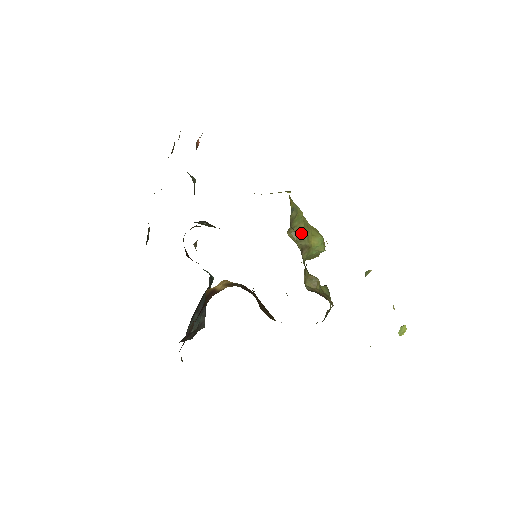
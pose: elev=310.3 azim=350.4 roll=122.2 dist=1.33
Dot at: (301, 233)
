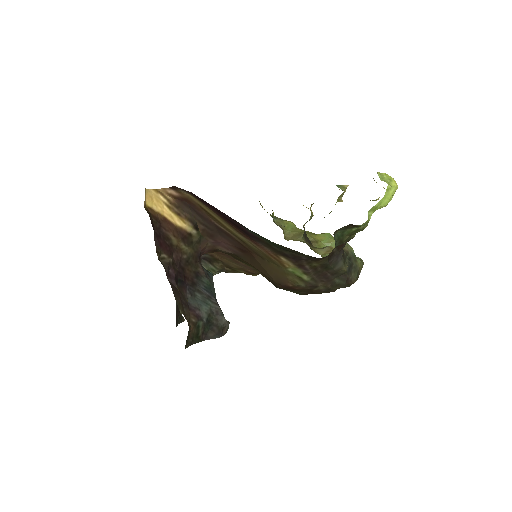
Dot at: (299, 234)
